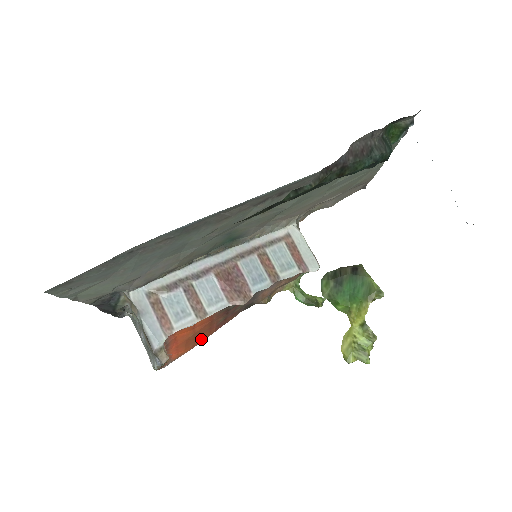
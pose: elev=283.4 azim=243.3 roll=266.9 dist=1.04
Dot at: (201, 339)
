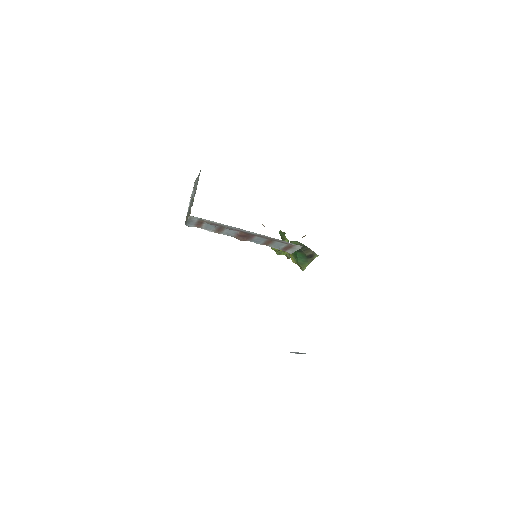
Dot at: occluded
